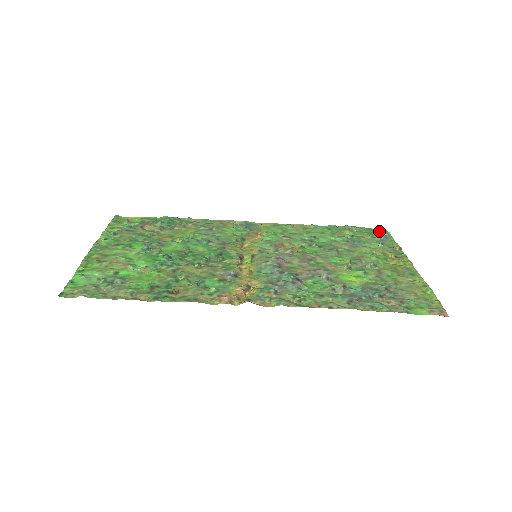
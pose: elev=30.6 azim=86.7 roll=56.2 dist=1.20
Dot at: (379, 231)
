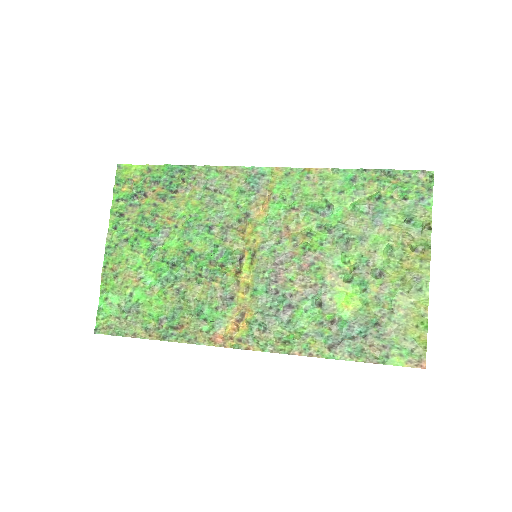
Dot at: (420, 178)
